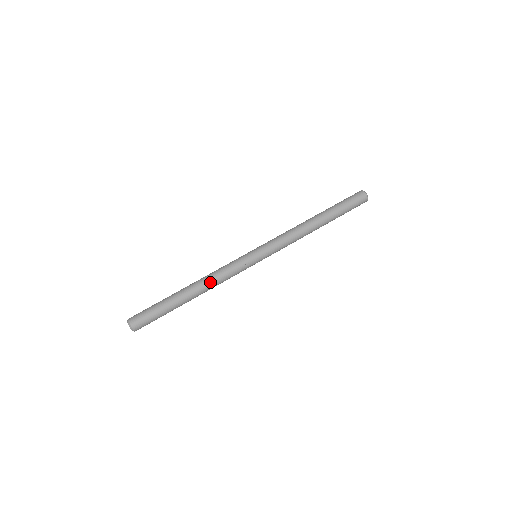
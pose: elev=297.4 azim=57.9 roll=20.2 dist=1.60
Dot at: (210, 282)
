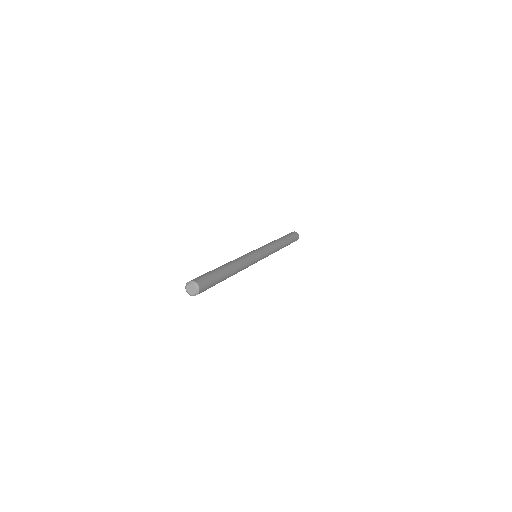
Dot at: (234, 260)
